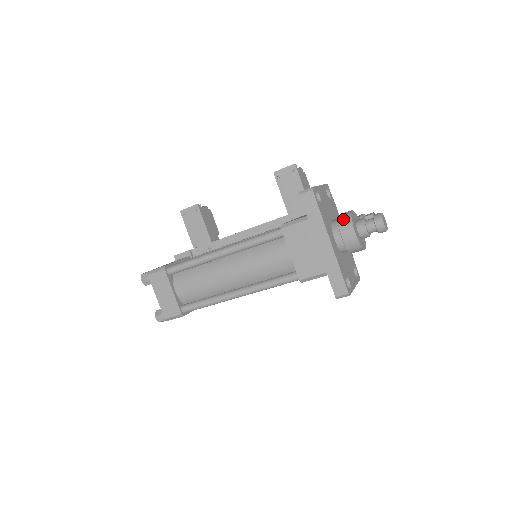
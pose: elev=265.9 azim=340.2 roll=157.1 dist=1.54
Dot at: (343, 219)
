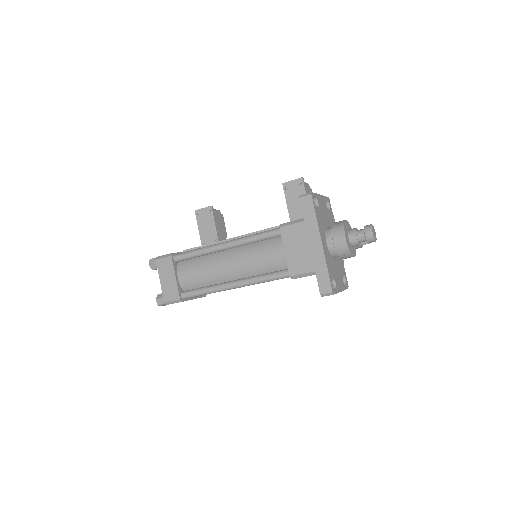
Dot at: (336, 225)
